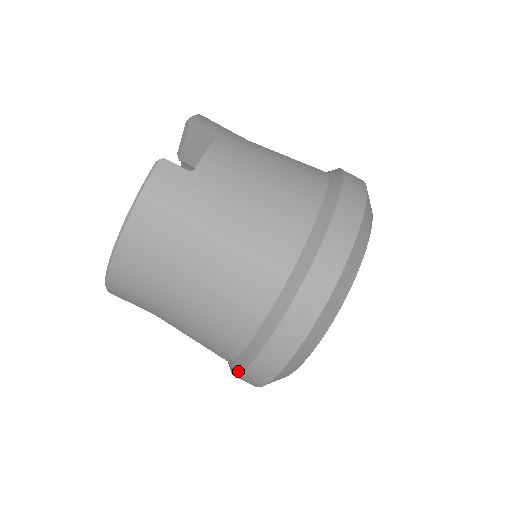
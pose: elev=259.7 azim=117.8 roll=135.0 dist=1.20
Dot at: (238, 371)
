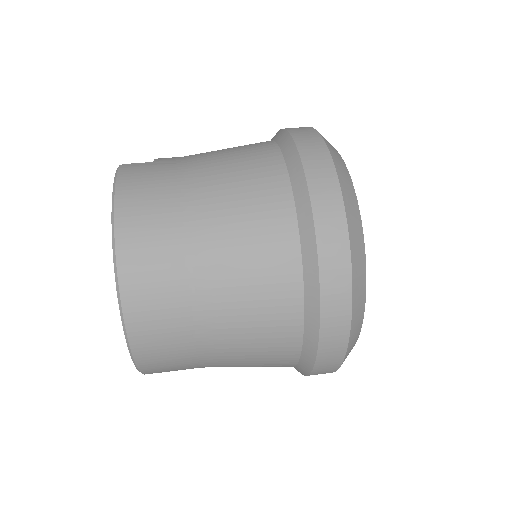
Dot at: (316, 301)
